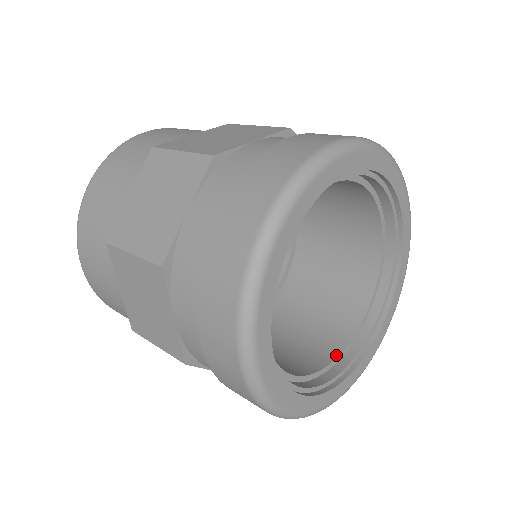
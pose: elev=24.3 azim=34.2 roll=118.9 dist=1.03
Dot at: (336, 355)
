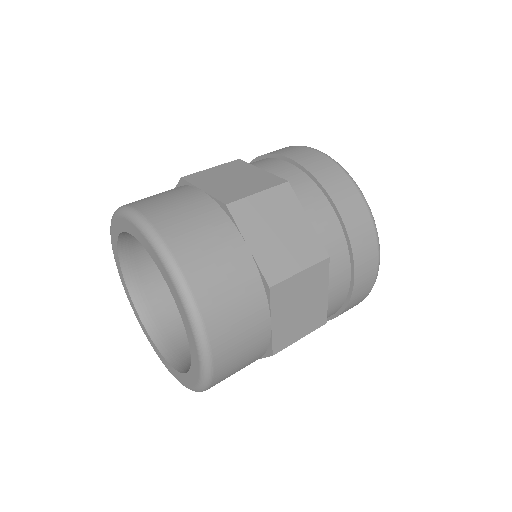
Dot at: occluded
